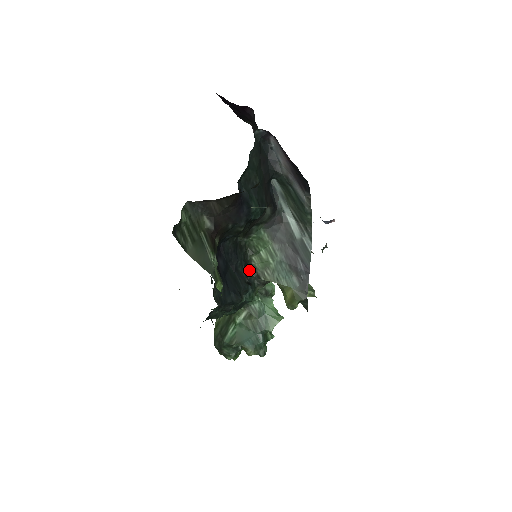
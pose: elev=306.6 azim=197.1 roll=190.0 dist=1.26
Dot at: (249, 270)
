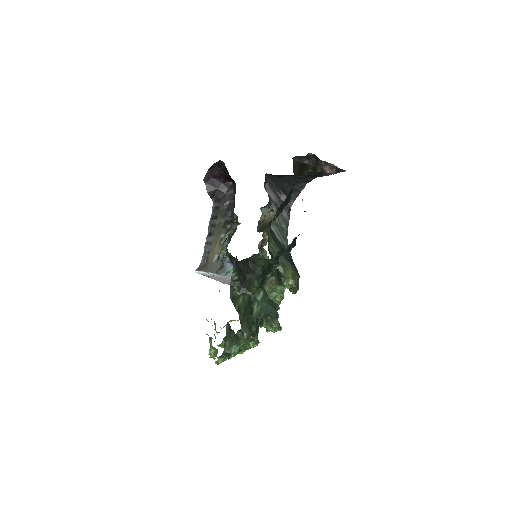
Dot at: occluded
